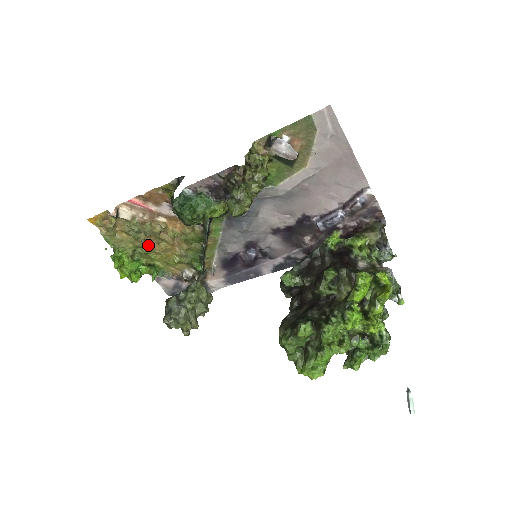
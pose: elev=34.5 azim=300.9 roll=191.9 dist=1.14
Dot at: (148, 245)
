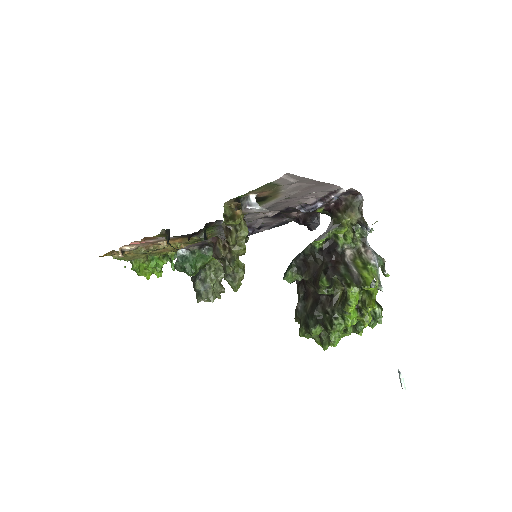
Dot at: (157, 252)
